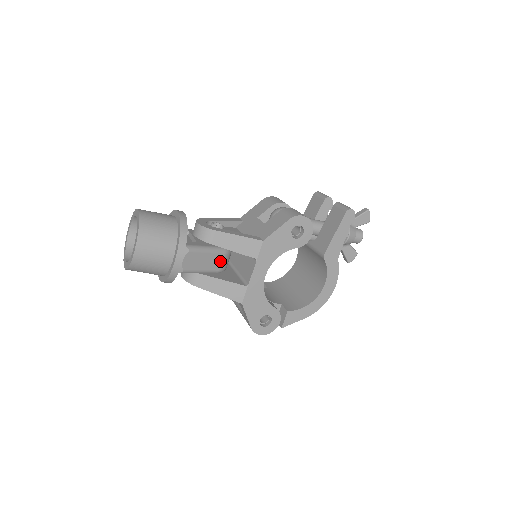
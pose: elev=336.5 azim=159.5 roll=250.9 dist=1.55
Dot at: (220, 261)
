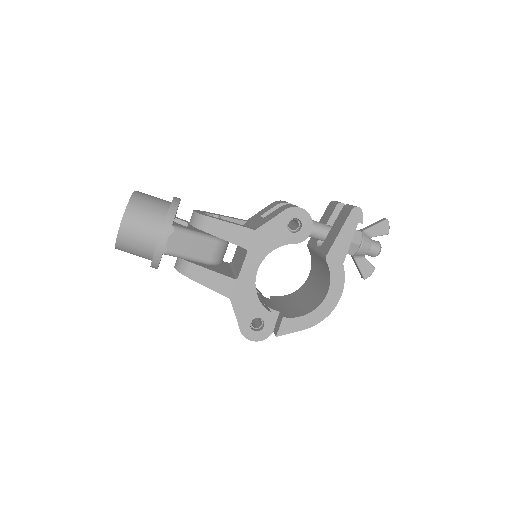
Dot at: (211, 251)
